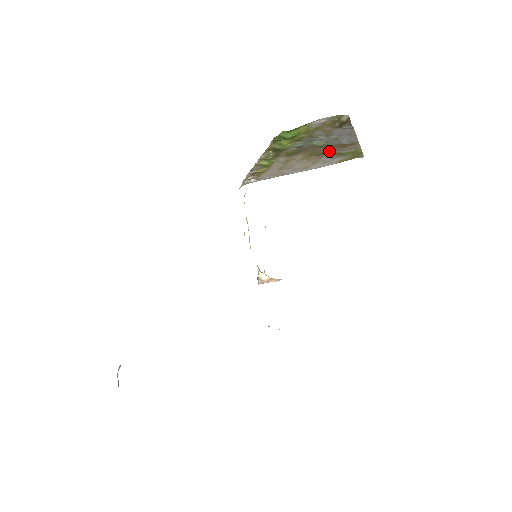
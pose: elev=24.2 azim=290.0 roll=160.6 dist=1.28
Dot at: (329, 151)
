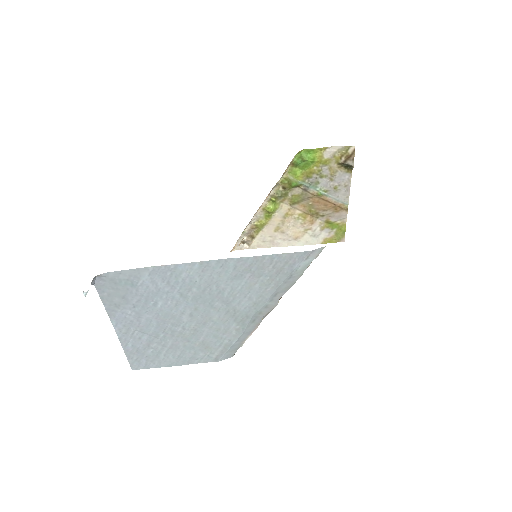
Dot at: (323, 213)
